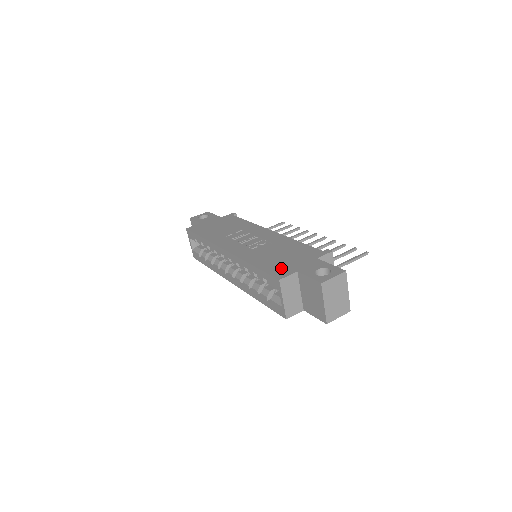
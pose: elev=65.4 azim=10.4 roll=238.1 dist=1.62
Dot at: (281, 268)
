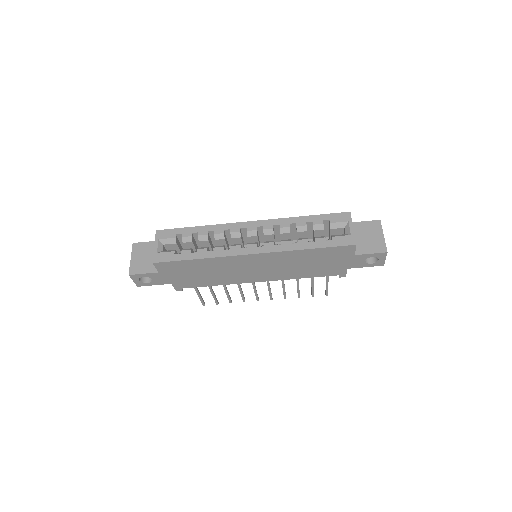
Dot at: occluded
